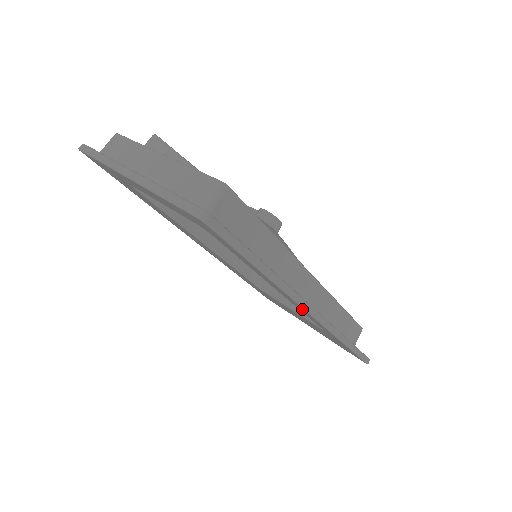
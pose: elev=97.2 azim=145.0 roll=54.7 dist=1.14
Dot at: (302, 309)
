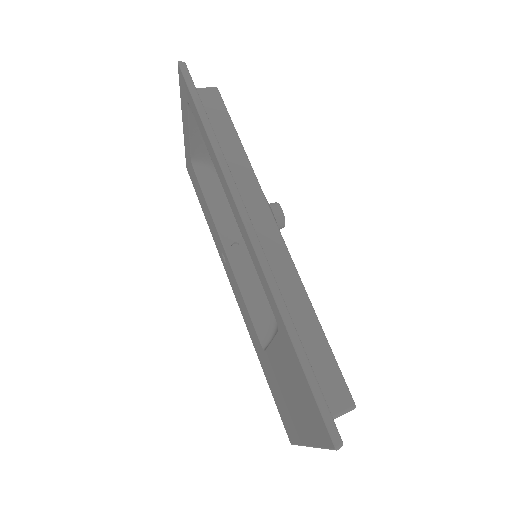
Dot at: (238, 214)
